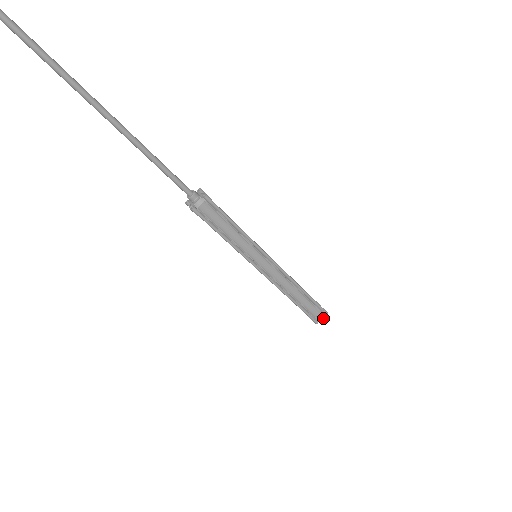
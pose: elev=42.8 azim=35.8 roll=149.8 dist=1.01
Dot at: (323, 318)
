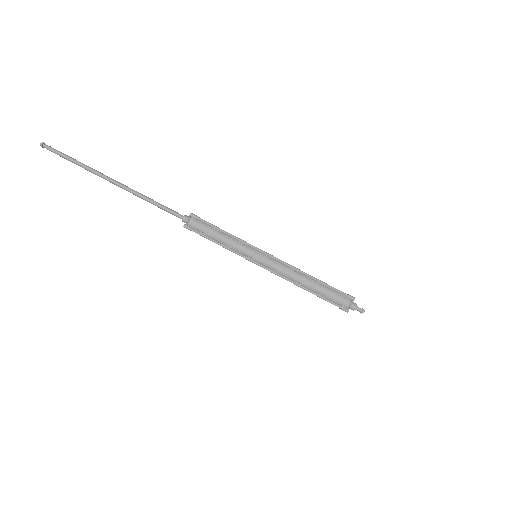
Dot at: (357, 308)
